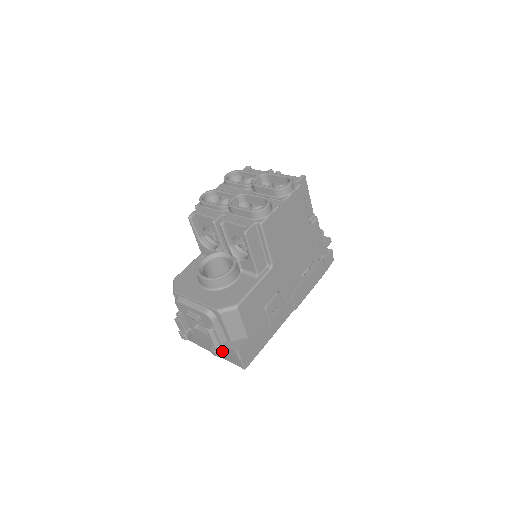
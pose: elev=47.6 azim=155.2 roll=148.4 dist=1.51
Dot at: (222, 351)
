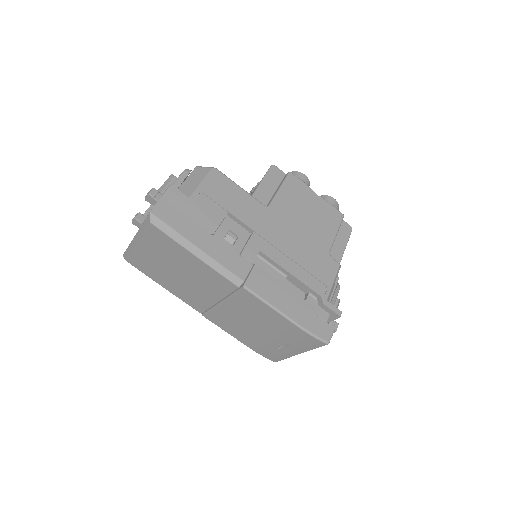
Dot at: (156, 197)
